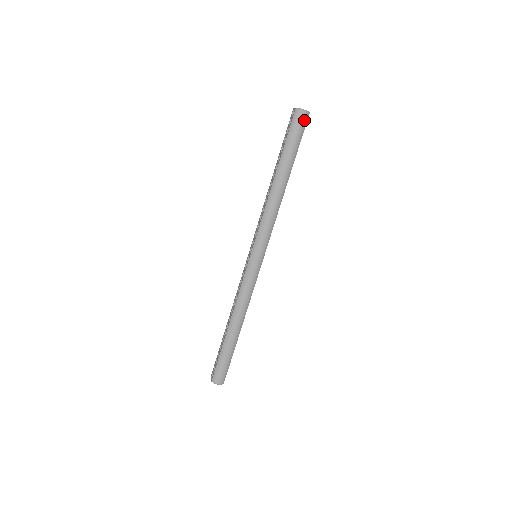
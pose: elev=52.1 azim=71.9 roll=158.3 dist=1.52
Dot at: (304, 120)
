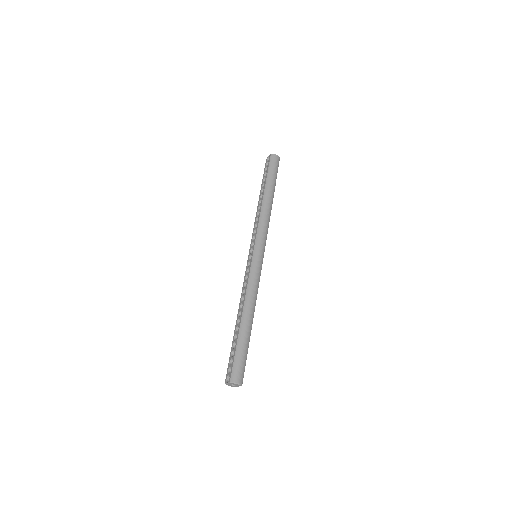
Dot at: (278, 161)
